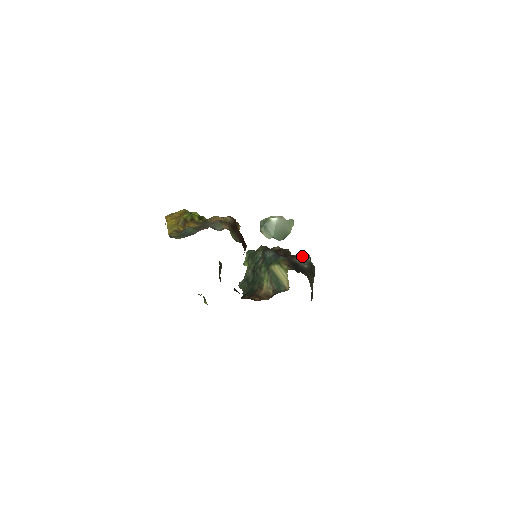
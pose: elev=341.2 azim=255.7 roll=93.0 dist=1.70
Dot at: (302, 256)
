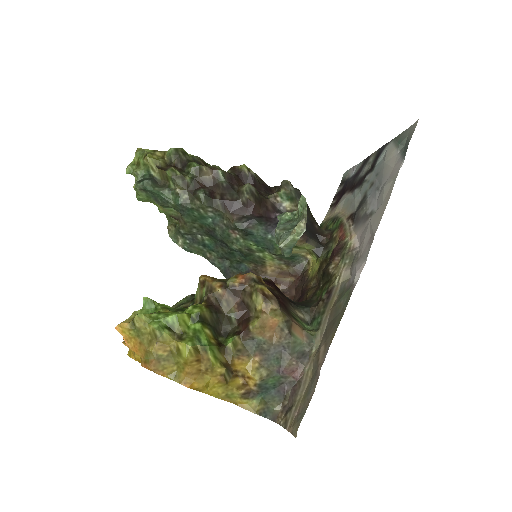
Dot at: (287, 194)
